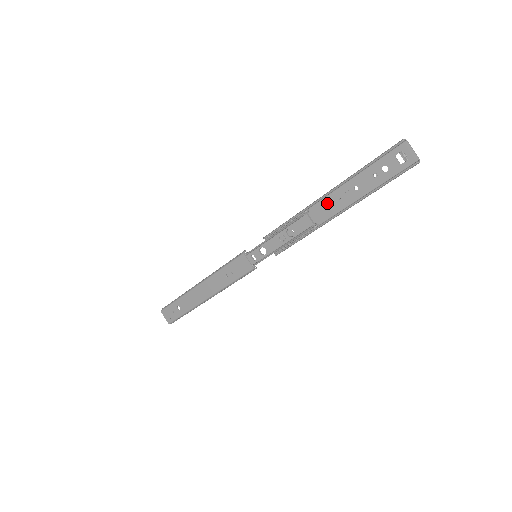
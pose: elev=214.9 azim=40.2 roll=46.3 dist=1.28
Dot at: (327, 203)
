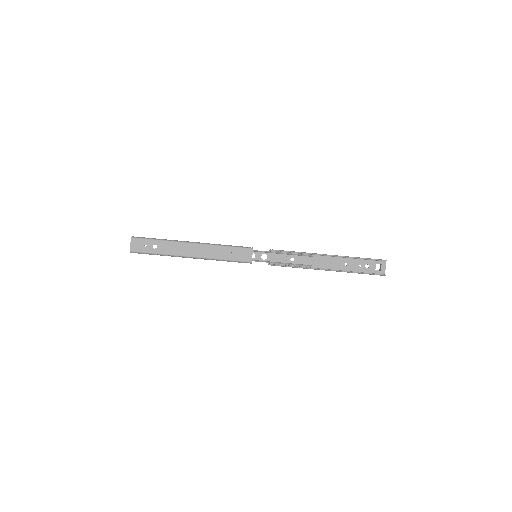
Dot at: (325, 260)
